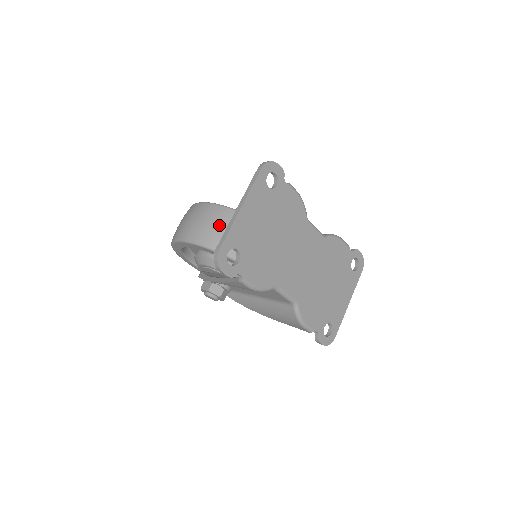
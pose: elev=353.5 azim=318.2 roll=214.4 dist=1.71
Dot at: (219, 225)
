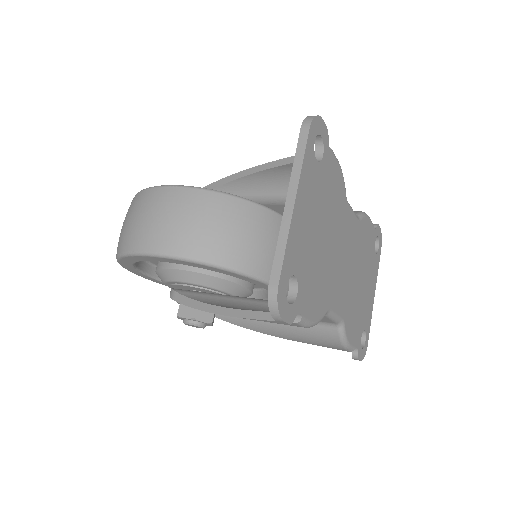
Dot at: (212, 223)
